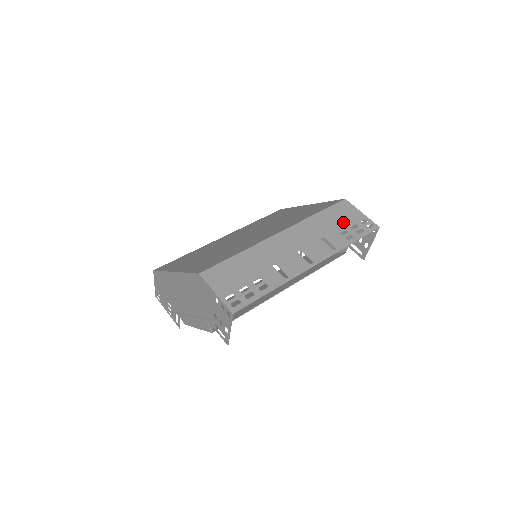
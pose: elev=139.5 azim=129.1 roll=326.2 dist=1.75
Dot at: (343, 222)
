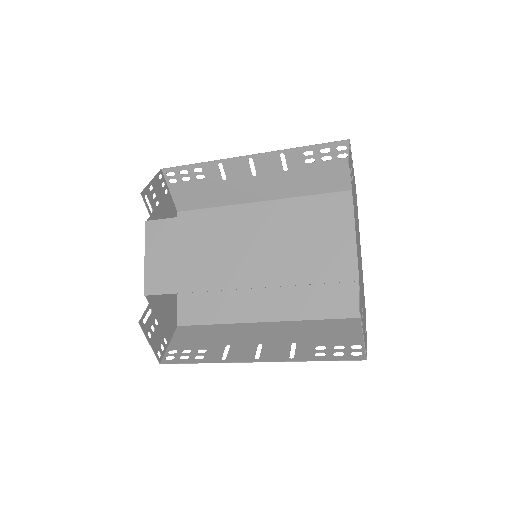
Dot at: (322, 170)
